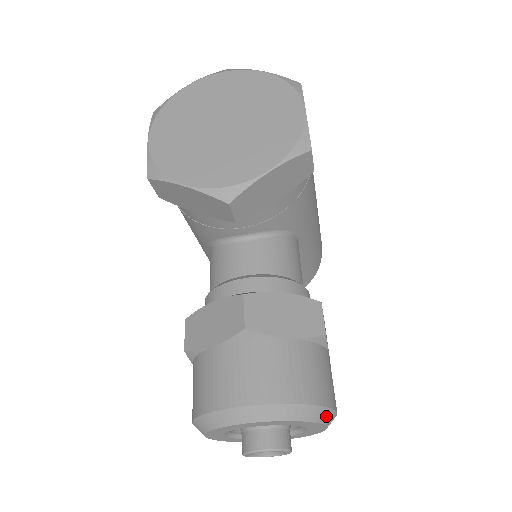
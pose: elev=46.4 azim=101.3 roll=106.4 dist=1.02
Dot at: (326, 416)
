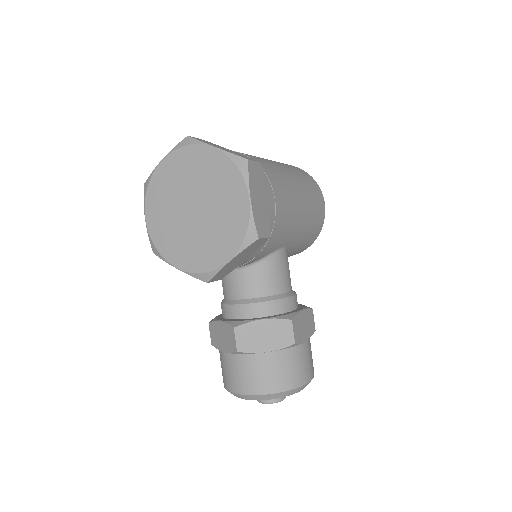
Dot at: (299, 389)
